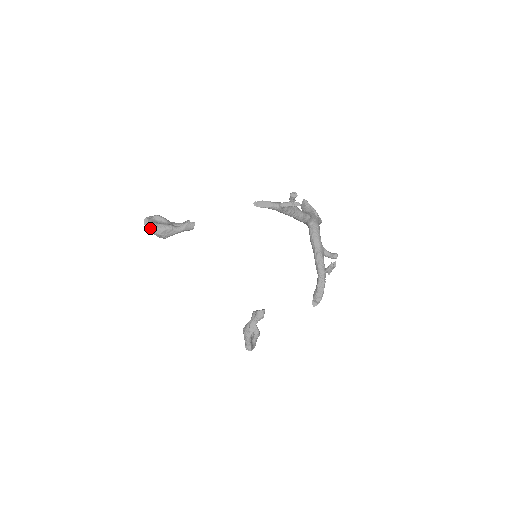
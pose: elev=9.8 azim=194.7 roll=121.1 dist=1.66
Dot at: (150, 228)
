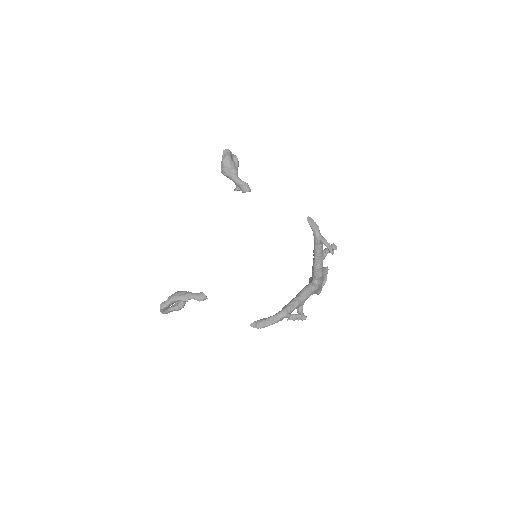
Dot at: (225, 155)
